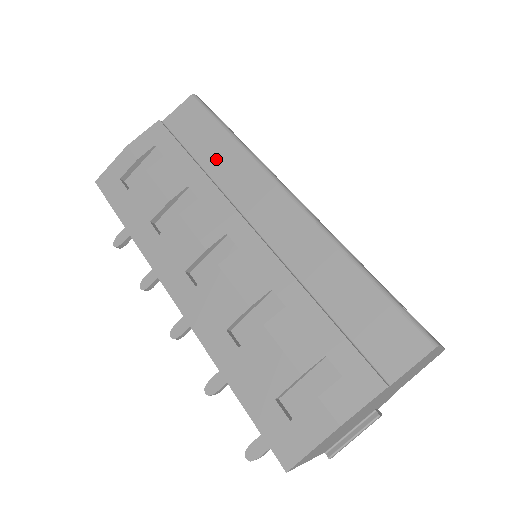
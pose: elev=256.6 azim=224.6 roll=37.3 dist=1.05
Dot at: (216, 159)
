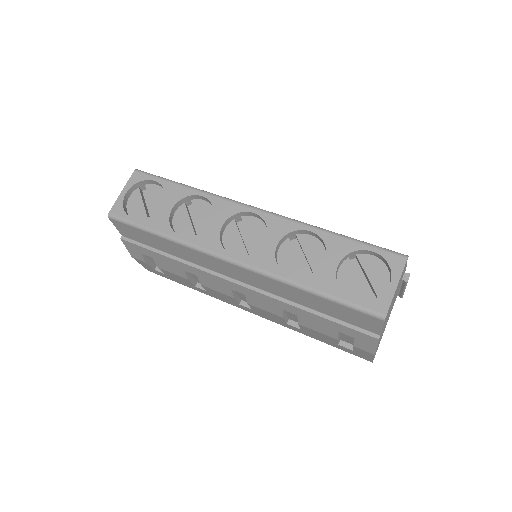
Dot at: (173, 251)
